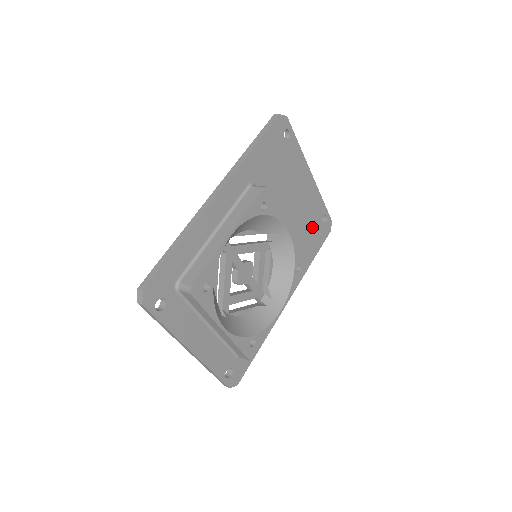
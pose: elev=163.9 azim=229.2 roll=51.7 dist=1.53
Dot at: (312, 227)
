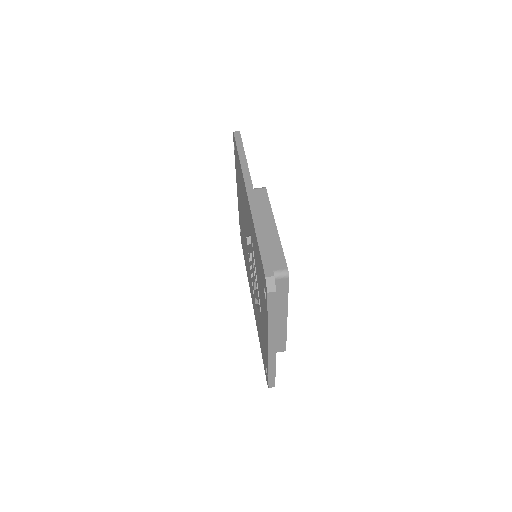
Dot at: occluded
